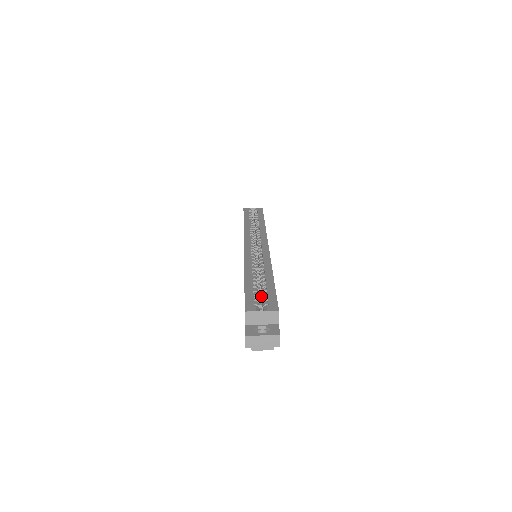
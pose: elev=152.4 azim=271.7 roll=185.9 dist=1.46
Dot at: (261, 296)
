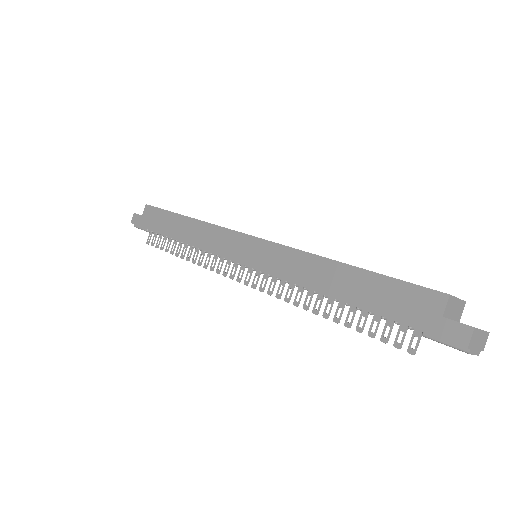
Dot at: occluded
